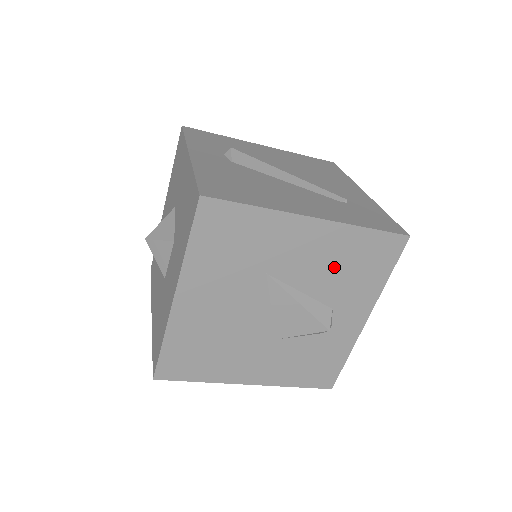
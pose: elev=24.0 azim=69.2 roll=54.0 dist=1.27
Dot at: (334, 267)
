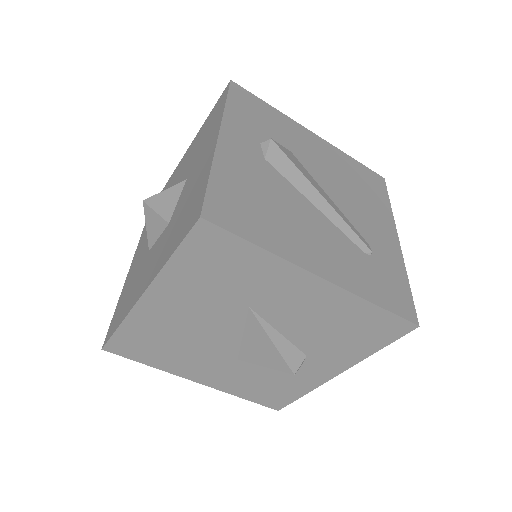
Dot at: (324, 325)
